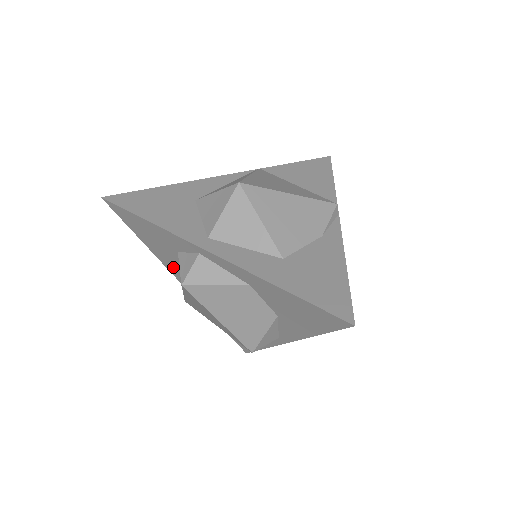
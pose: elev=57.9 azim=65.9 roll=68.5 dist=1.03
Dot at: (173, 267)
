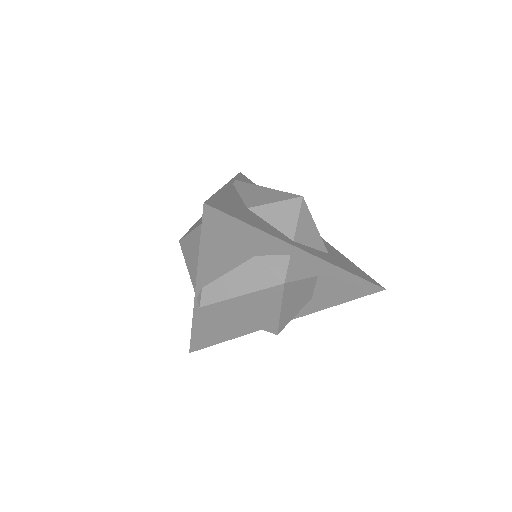
Dot at: (214, 273)
